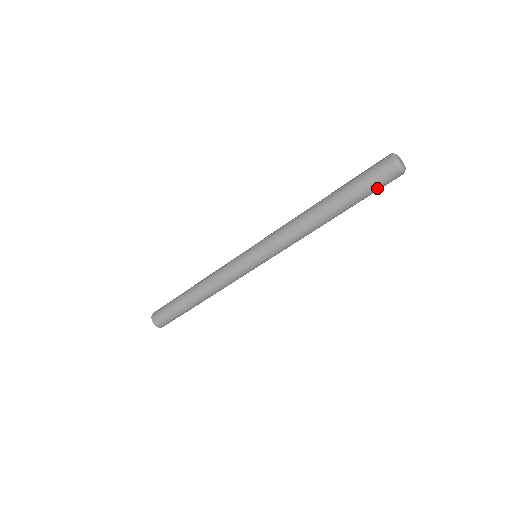
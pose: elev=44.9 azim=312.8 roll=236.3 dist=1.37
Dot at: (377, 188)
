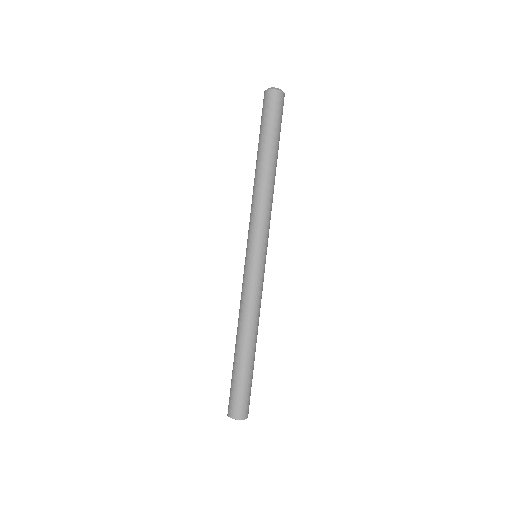
Dot at: (277, 115)
